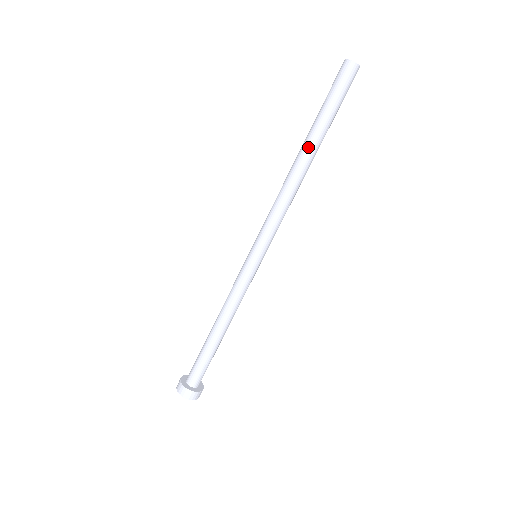
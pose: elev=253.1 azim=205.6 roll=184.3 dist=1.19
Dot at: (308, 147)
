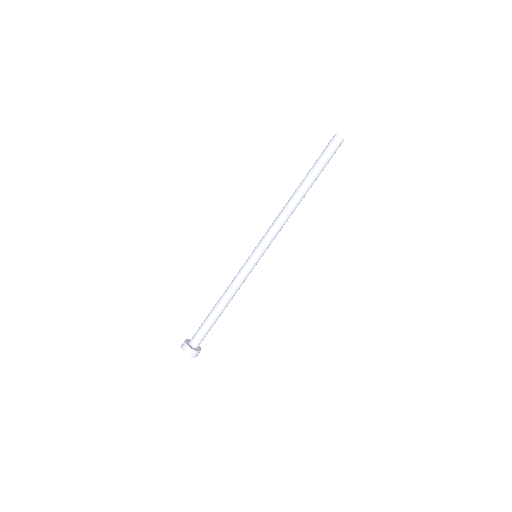
Dot at: (305, 188)
